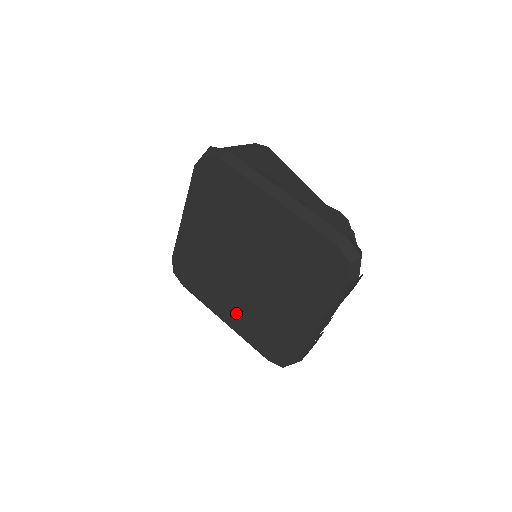
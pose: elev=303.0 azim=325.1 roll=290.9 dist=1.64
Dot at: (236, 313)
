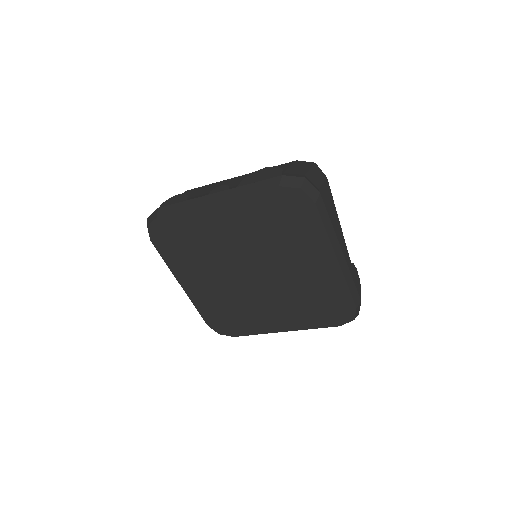
Dot at: (205, 289)
